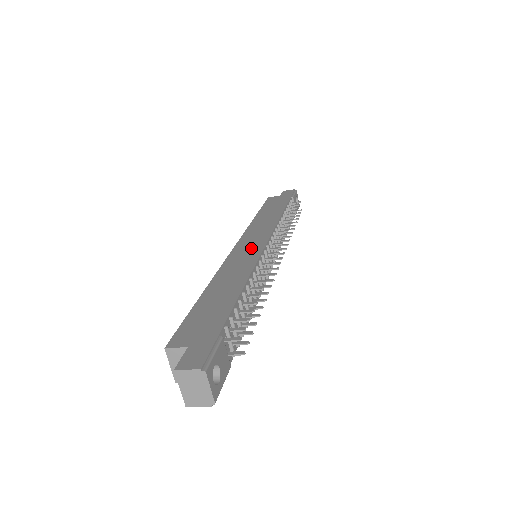
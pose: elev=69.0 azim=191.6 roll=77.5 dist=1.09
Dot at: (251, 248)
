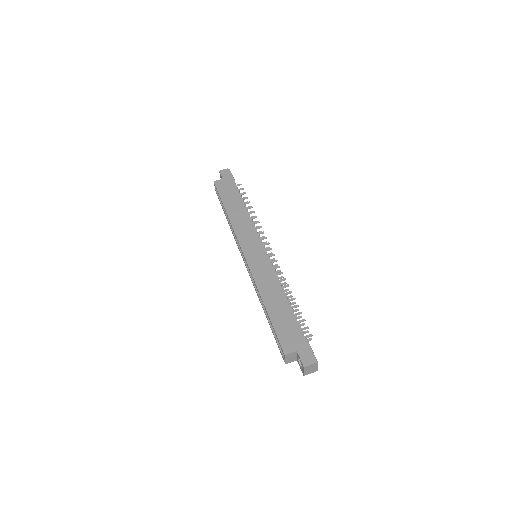
Dot at: (259, 257)
